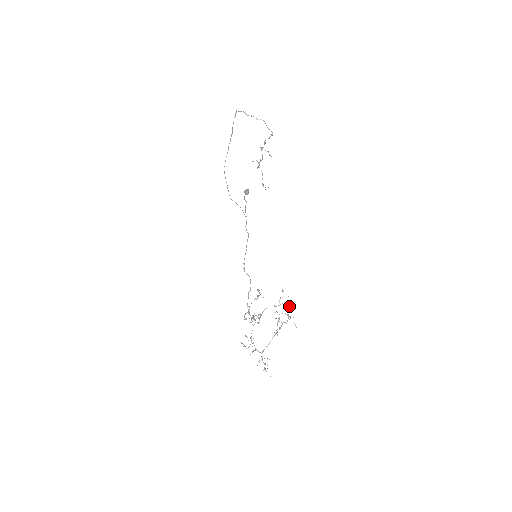
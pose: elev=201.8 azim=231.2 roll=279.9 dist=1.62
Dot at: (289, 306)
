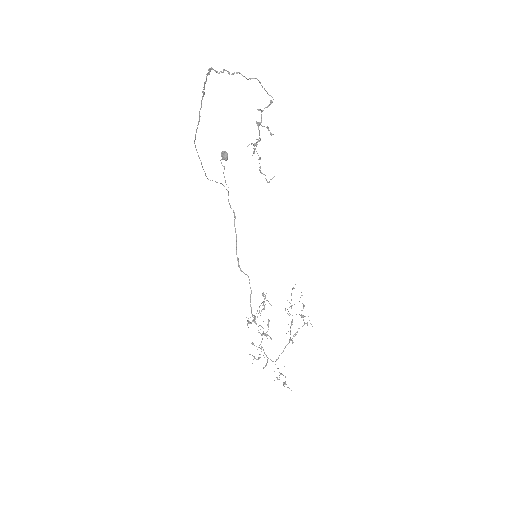
Dot at: occluded
